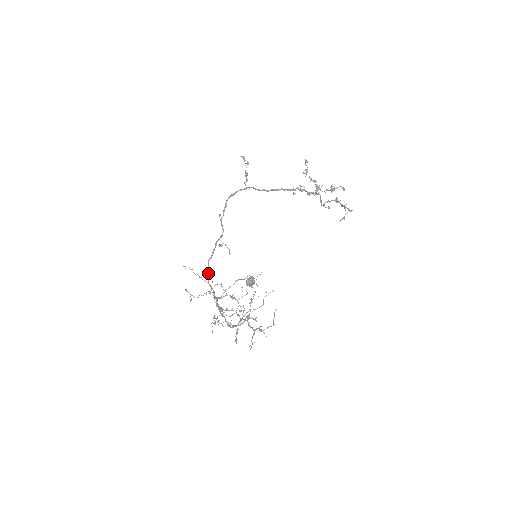
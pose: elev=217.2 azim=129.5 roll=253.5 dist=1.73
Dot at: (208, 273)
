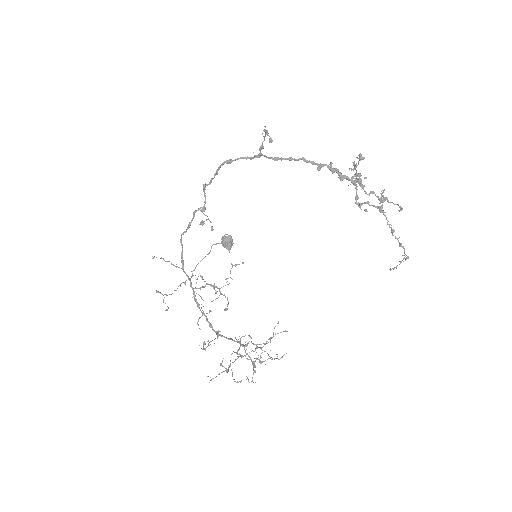
Dot at: (181, 254)
